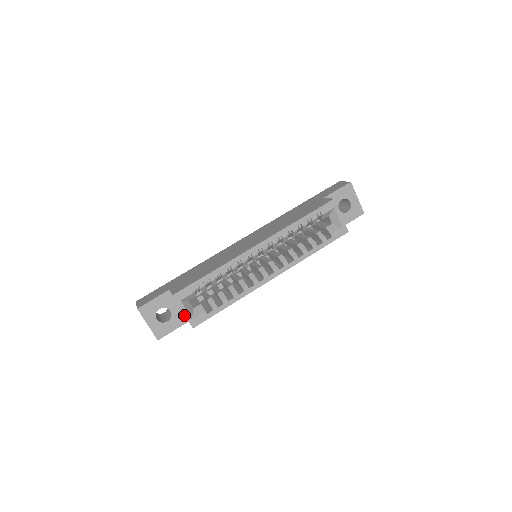
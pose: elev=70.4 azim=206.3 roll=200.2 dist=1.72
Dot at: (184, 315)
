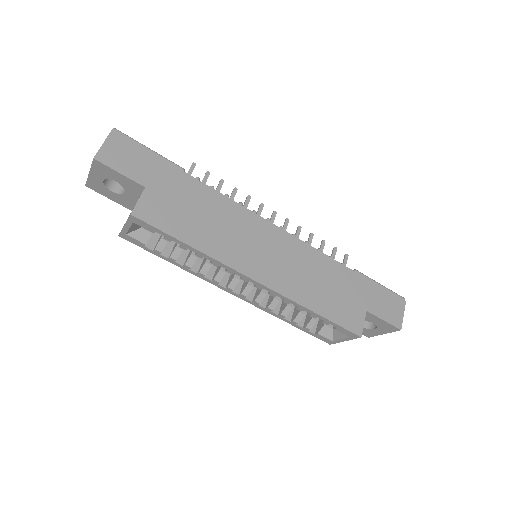
Dot at: (134, 205)
